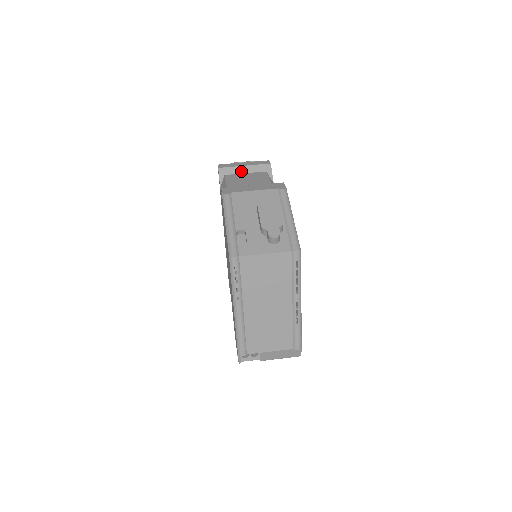
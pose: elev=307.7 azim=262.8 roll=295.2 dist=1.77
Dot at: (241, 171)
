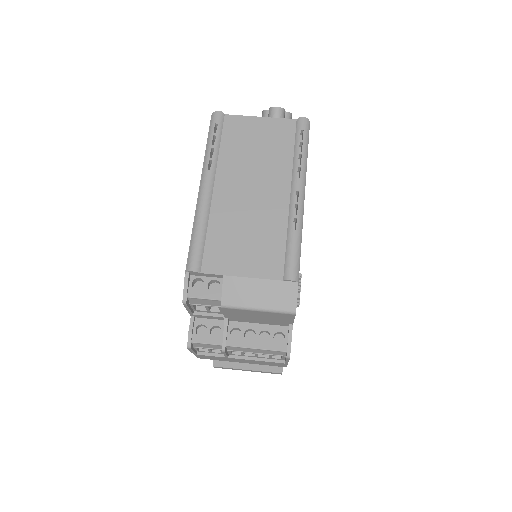
Dot at: occluded
